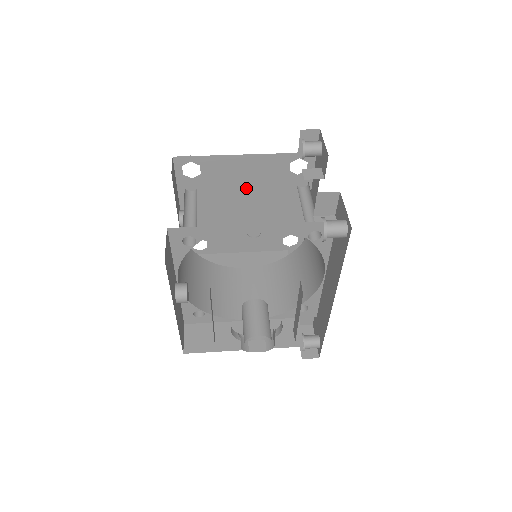
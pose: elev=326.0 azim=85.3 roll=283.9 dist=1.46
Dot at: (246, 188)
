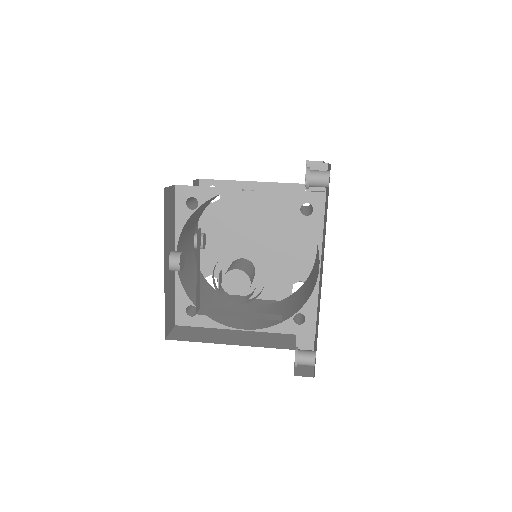
Dot at: (258, 218)
